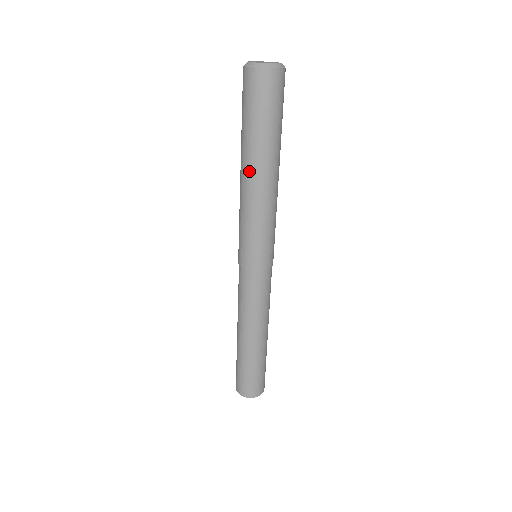
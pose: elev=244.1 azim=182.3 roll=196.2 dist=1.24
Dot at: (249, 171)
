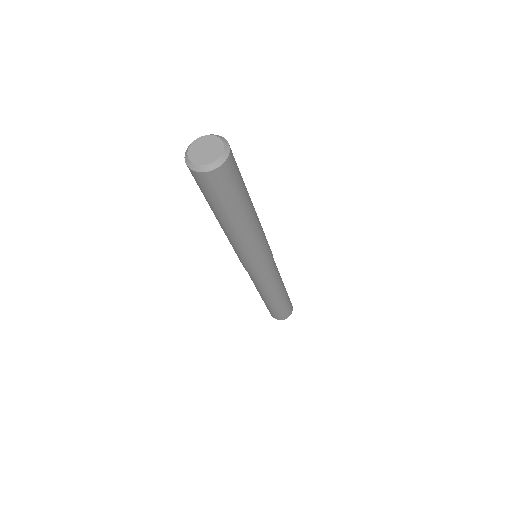
Dot at: (221, 226)
